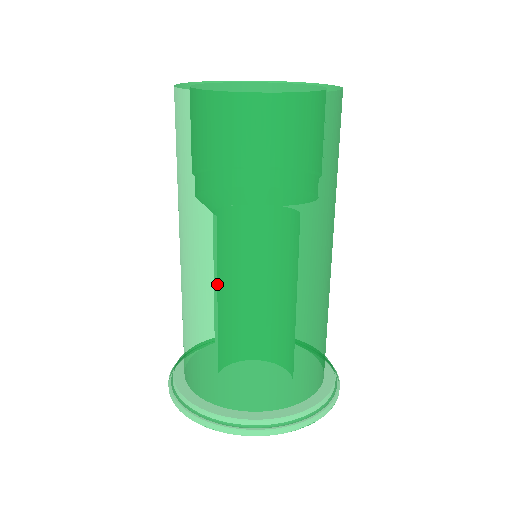
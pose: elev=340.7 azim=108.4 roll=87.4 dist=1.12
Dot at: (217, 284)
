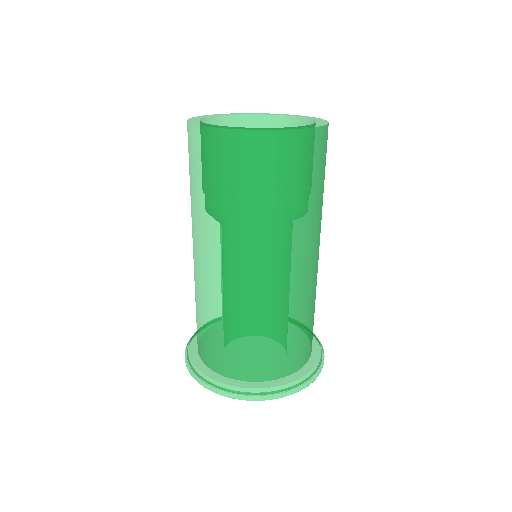
Dot at: (232, 287)
